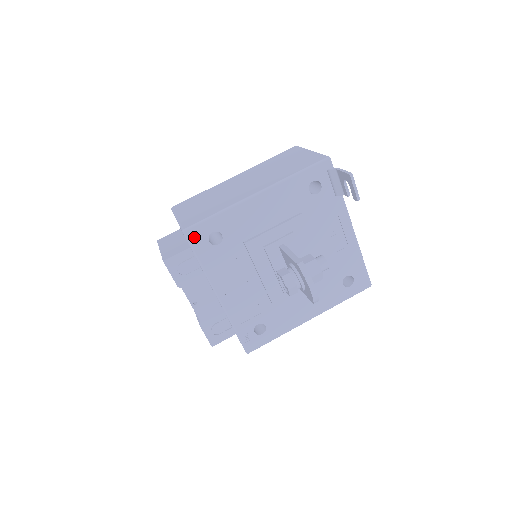
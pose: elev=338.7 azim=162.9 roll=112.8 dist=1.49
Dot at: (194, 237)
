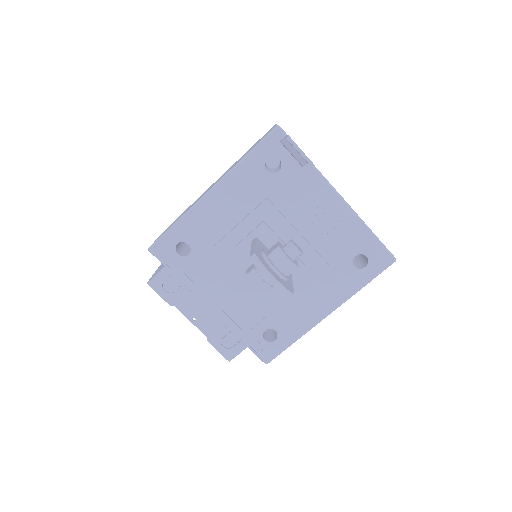
Dot at: (161, 253)
